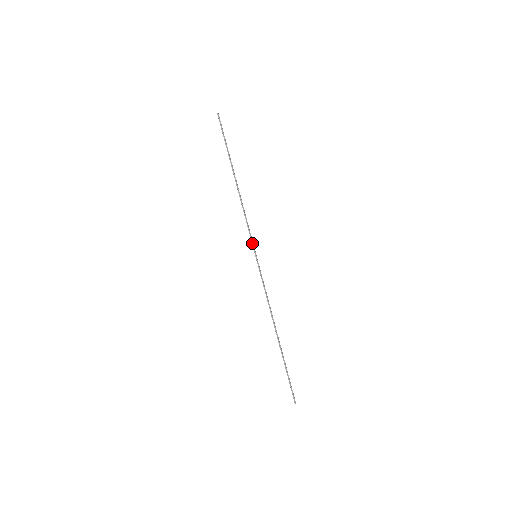
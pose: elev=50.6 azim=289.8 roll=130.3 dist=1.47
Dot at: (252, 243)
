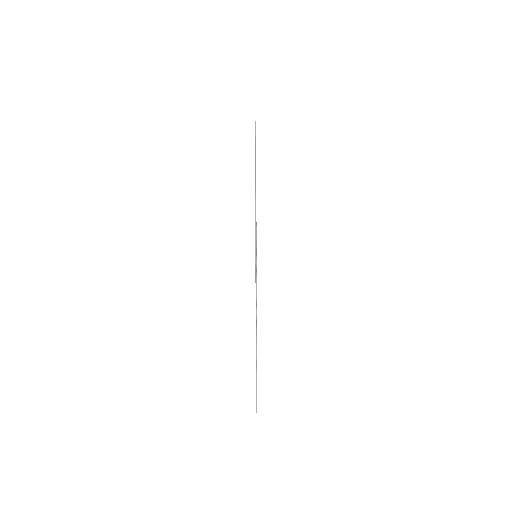
Dot at: (256, 243)
